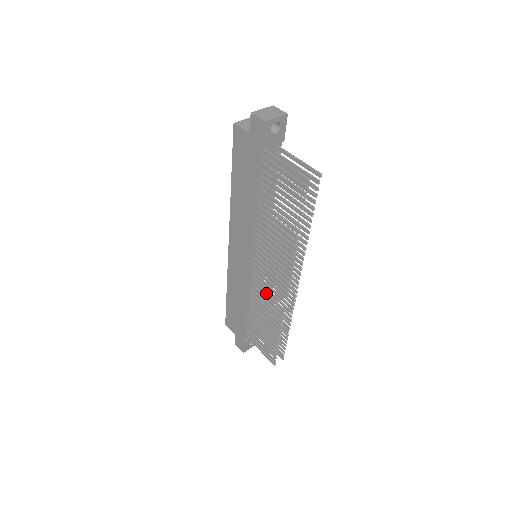
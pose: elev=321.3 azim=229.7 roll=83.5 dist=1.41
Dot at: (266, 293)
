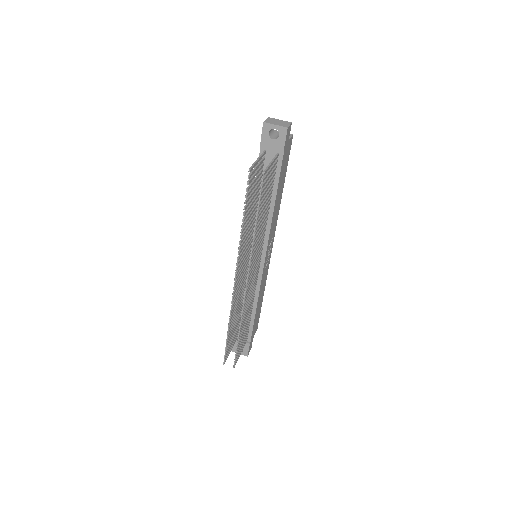
Dot at: (240, 286)
